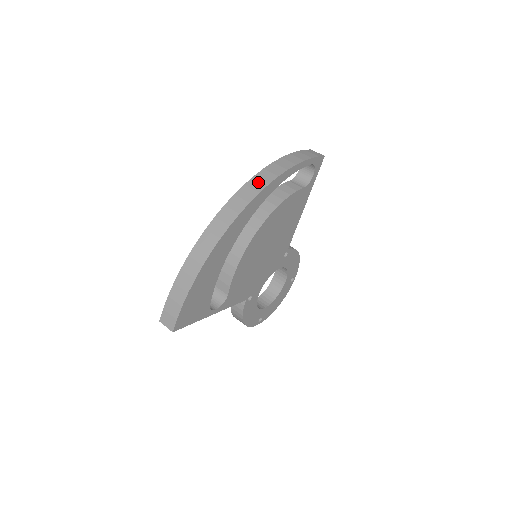
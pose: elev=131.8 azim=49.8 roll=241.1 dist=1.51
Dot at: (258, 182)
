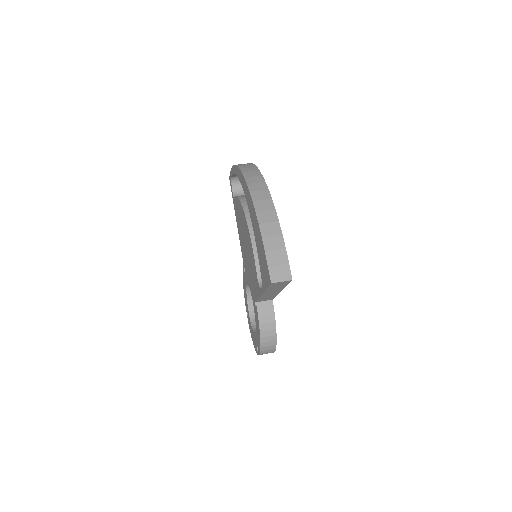
Dot at: (246, 166)
